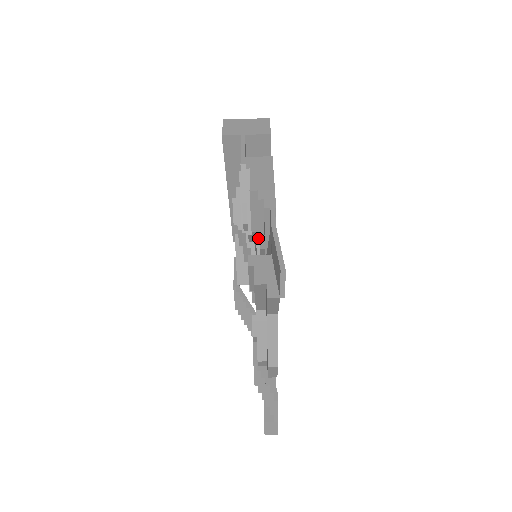
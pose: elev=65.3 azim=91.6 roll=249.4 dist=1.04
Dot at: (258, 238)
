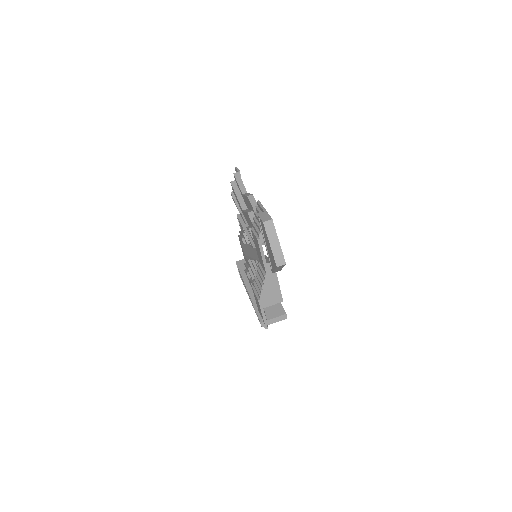
Dot at: occluded
